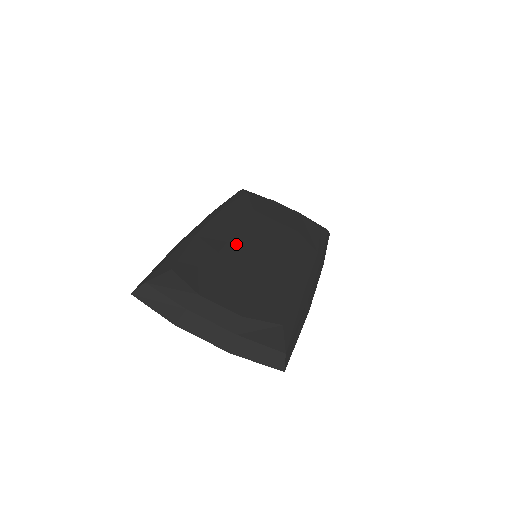
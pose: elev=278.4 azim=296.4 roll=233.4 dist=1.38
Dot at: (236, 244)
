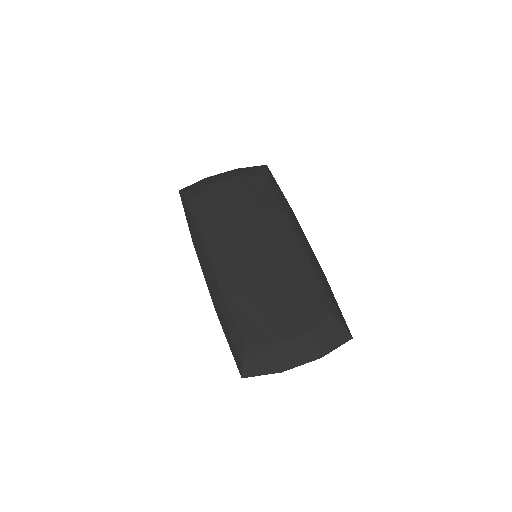
Dot at: (248, 273)
